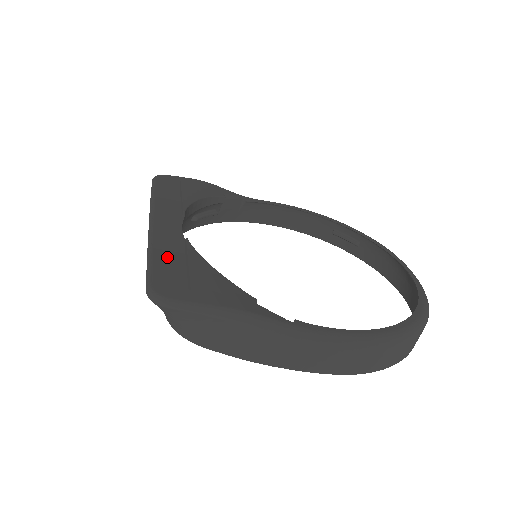
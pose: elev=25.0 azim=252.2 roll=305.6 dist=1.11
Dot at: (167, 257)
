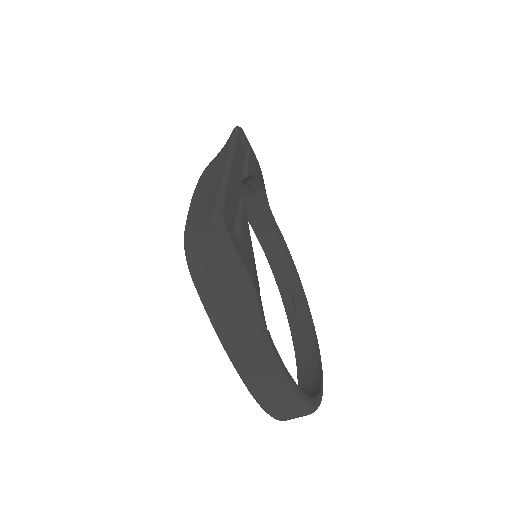
Dot at: (229, 198)
